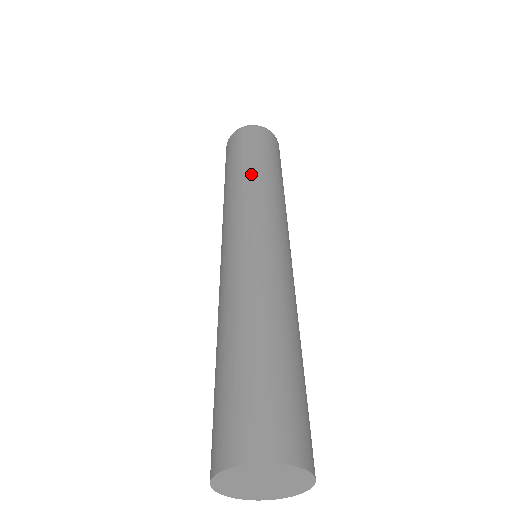
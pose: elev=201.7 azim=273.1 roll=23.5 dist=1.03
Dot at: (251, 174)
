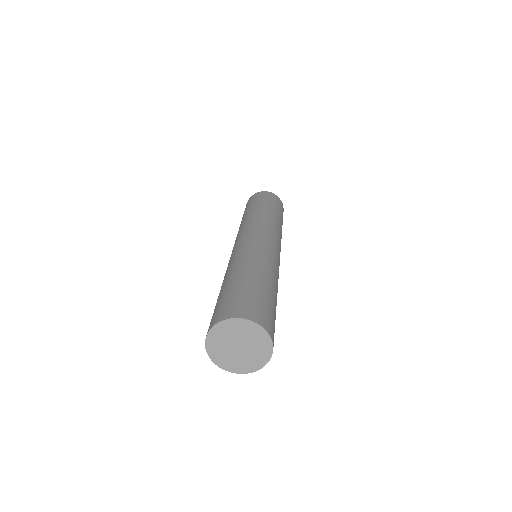
Dot at: (248, 215)
